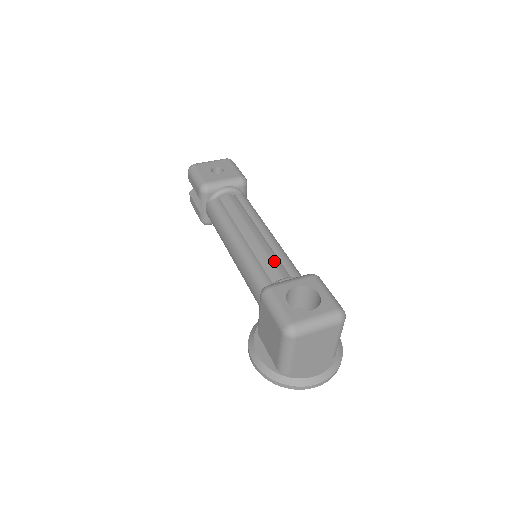
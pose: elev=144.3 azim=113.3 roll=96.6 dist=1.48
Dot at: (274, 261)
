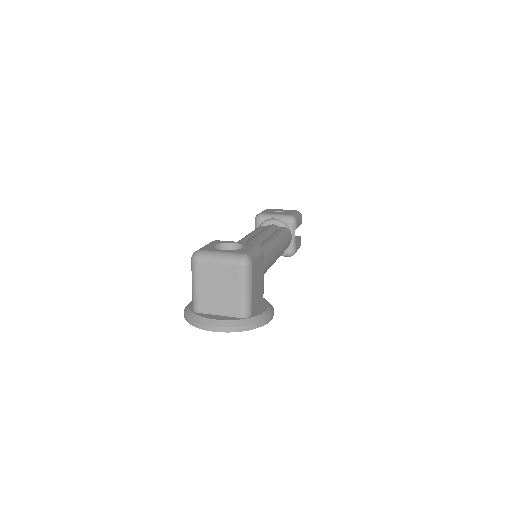
Dot at: occluded
